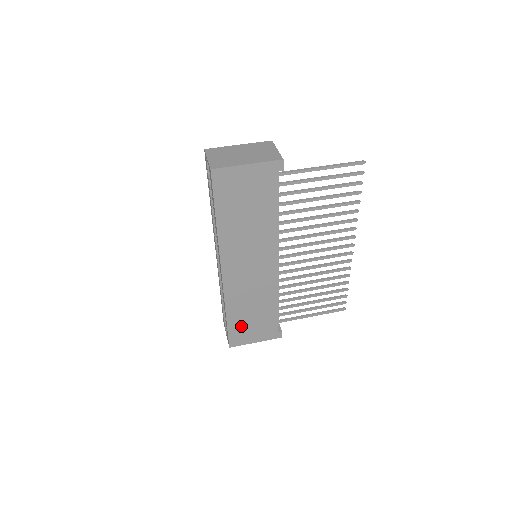
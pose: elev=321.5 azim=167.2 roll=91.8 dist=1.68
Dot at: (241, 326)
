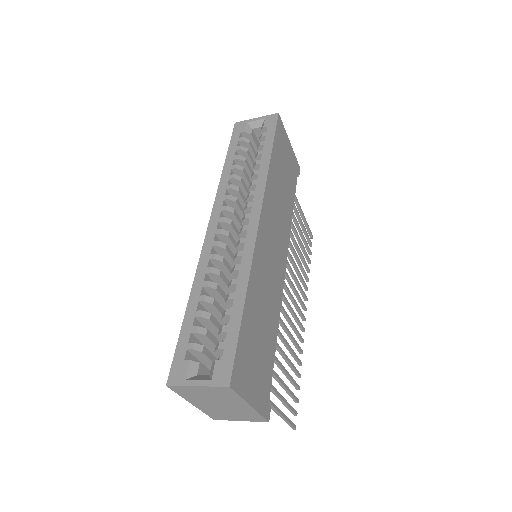
Dot at: (249, 343)
